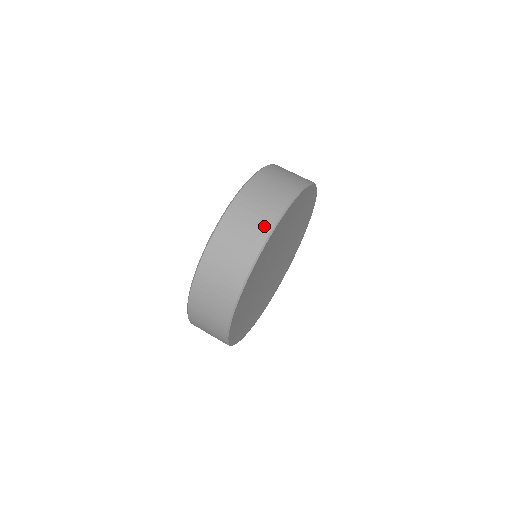
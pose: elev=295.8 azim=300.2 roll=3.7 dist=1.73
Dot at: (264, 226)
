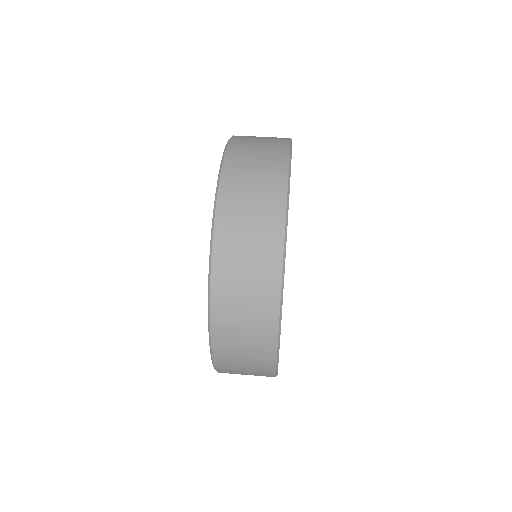
Dot at: (271, 249)
